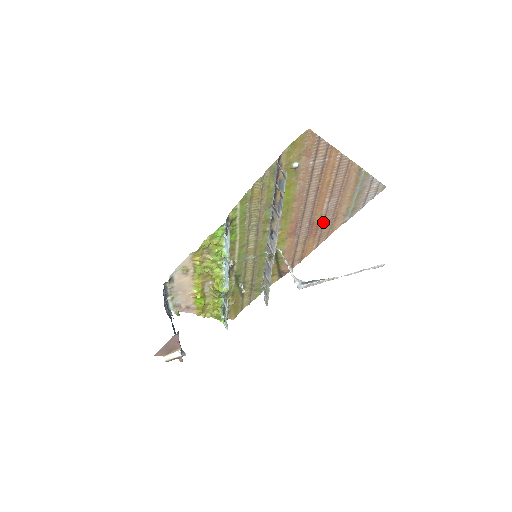
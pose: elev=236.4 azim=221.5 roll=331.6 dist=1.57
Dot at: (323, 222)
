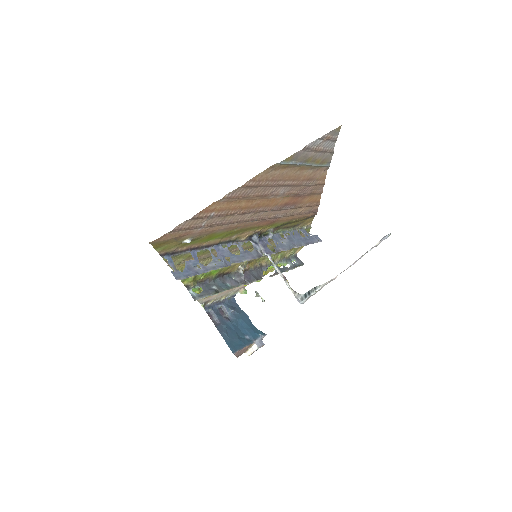
Dot at: (297, 193)
